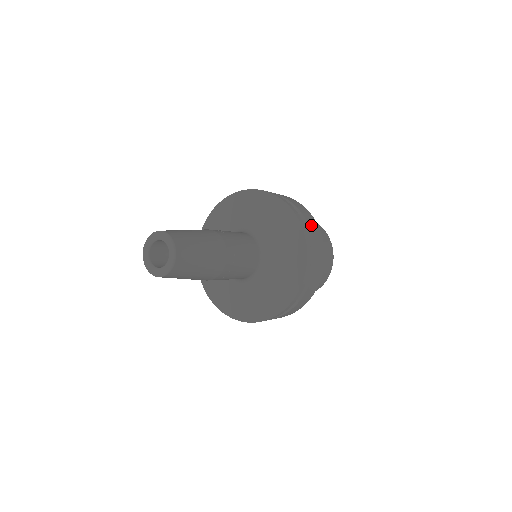
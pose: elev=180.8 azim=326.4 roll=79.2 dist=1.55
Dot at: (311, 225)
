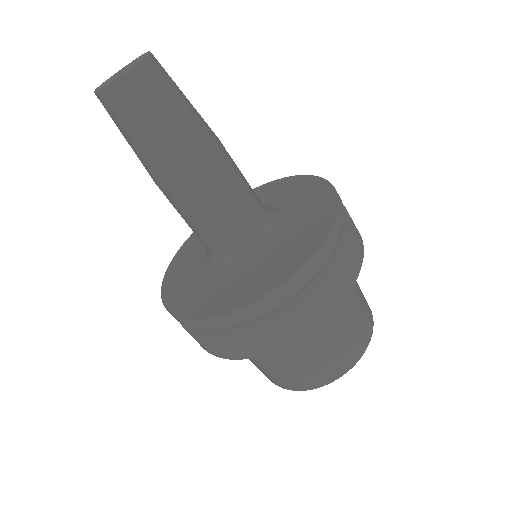
Dot at: (353, 230)
